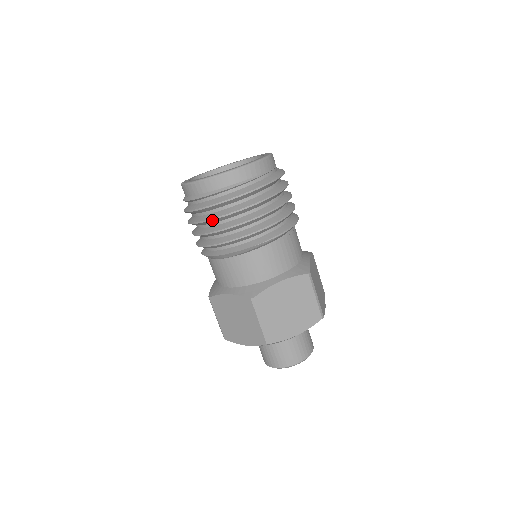
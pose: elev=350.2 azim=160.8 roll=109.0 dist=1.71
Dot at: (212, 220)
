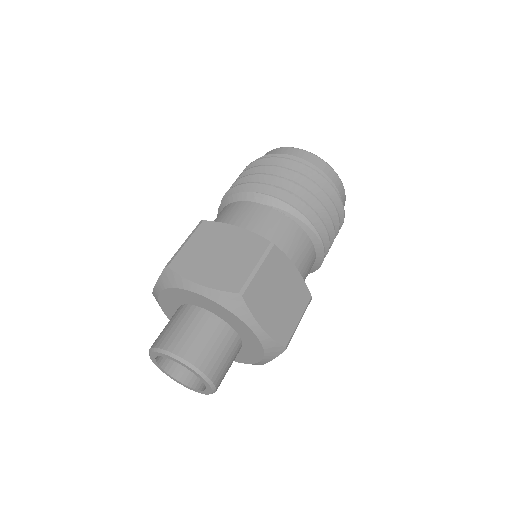
Dot at: (295, 172)
